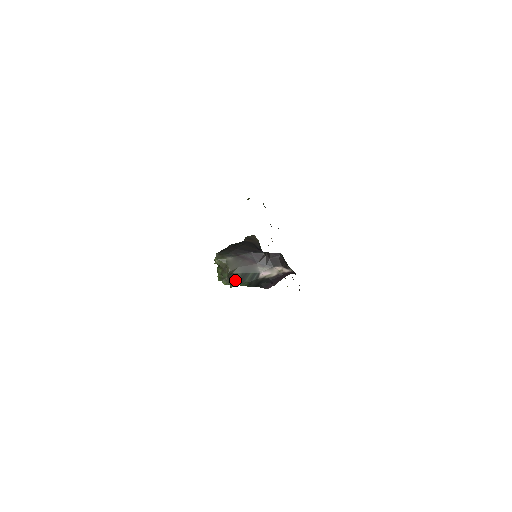
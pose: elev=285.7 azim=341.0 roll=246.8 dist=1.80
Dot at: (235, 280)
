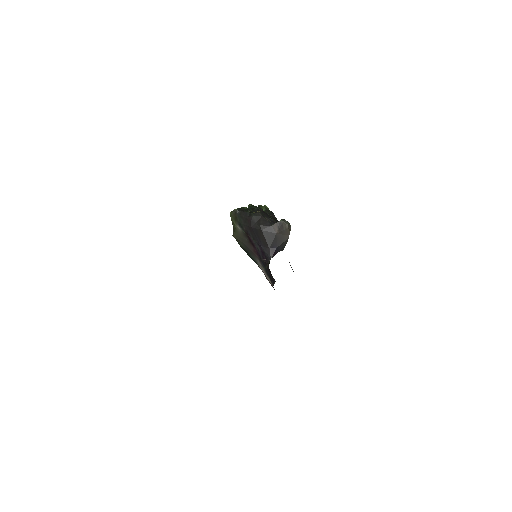
Dot at: (239, 244)
